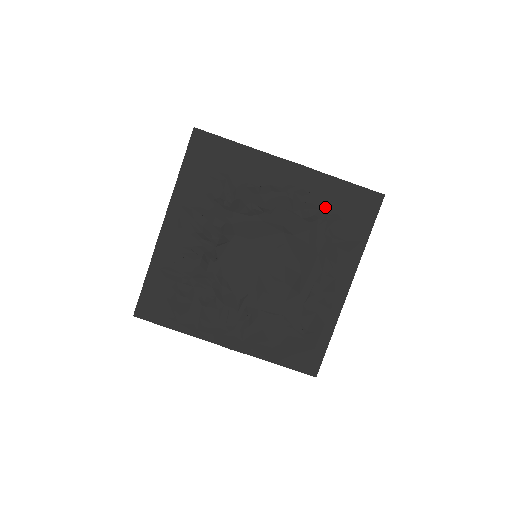
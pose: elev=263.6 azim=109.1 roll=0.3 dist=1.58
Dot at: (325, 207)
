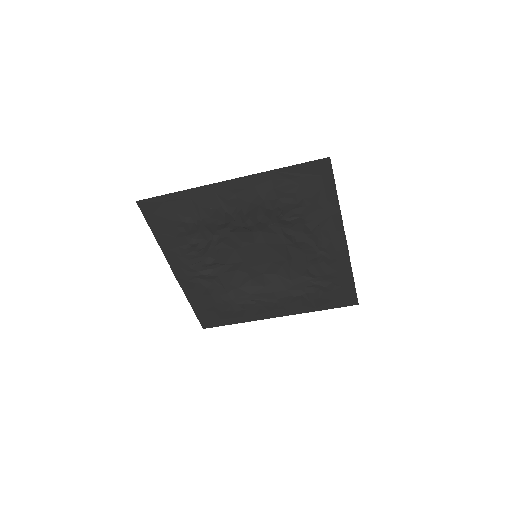
Dot at: (325, 278)
